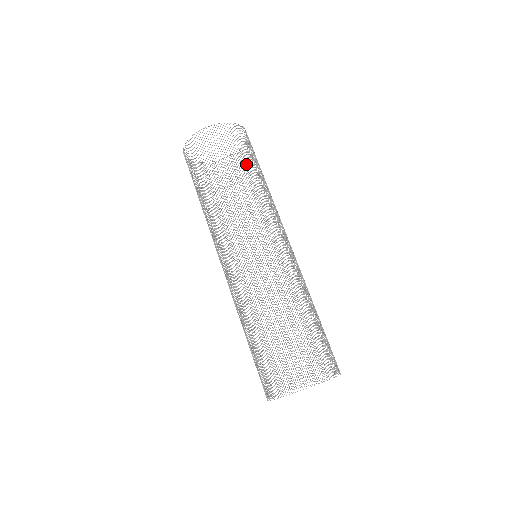
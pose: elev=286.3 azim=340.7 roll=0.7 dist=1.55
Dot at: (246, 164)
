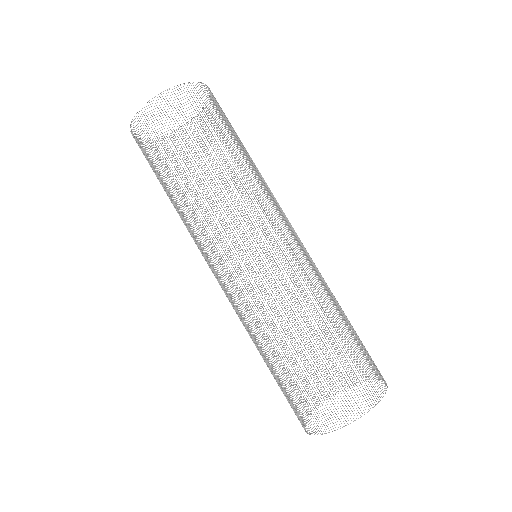
Dot at: occluded
